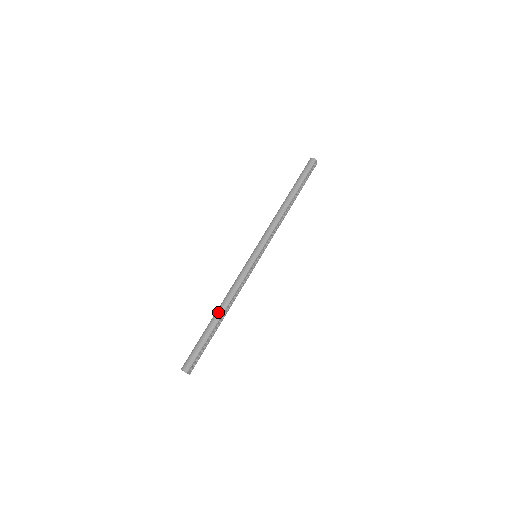
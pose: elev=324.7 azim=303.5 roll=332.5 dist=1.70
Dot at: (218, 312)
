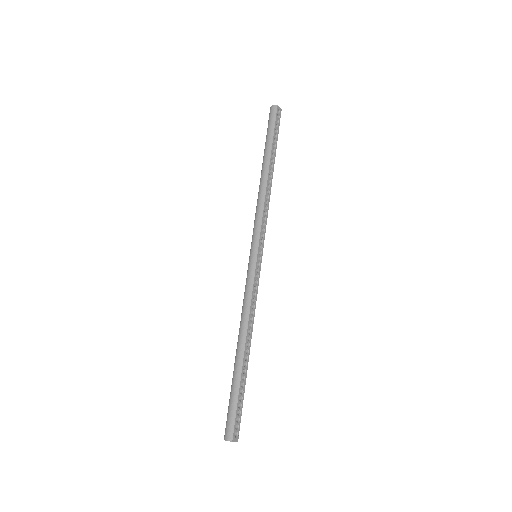
Dot at: (238, 347)
